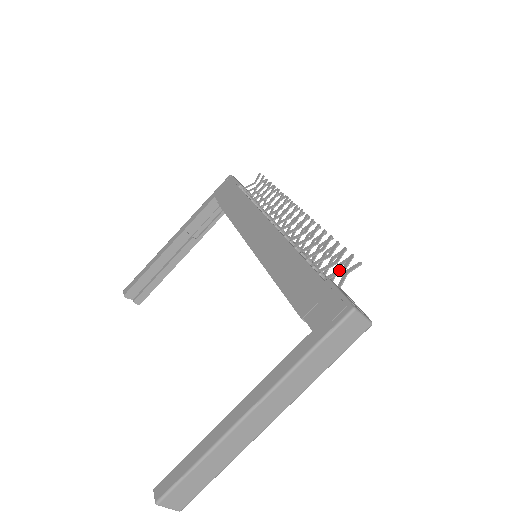
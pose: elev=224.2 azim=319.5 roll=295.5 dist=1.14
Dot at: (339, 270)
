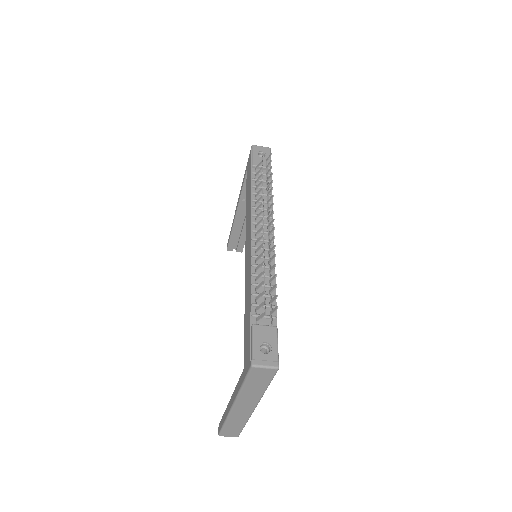
Dot at: (263, 314)
